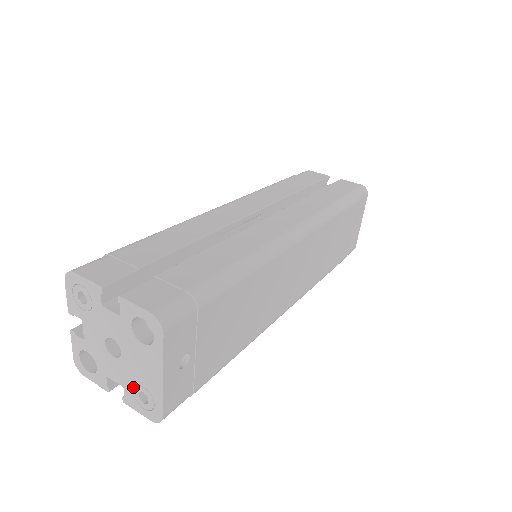
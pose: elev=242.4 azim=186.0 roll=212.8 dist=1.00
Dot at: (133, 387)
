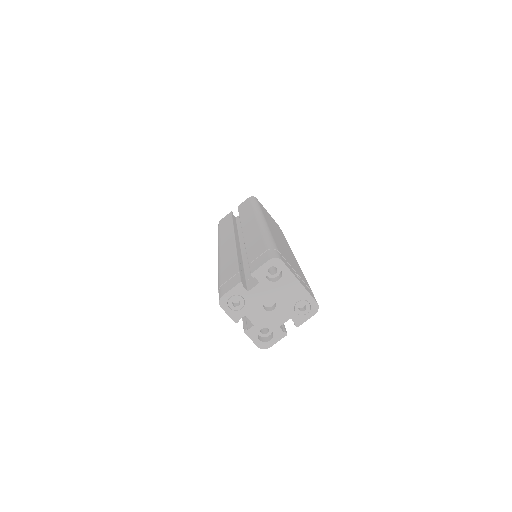
Dot at: (294, 310)
